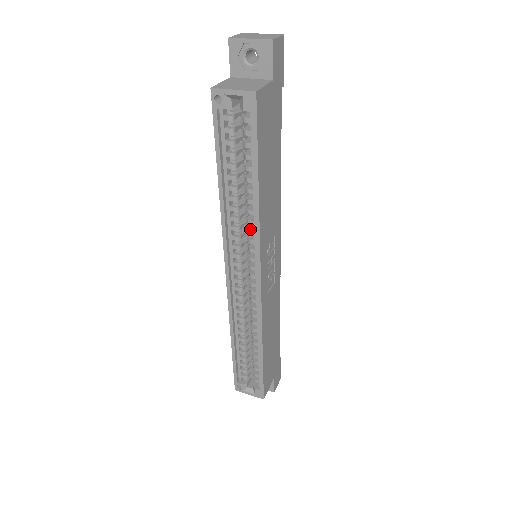
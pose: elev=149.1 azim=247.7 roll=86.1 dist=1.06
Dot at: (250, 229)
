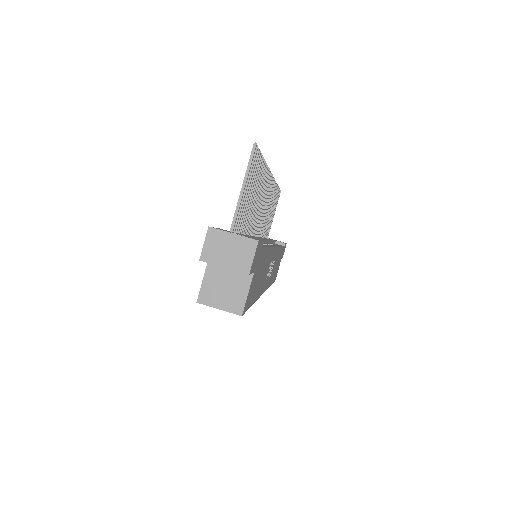
Dot at: occluded
